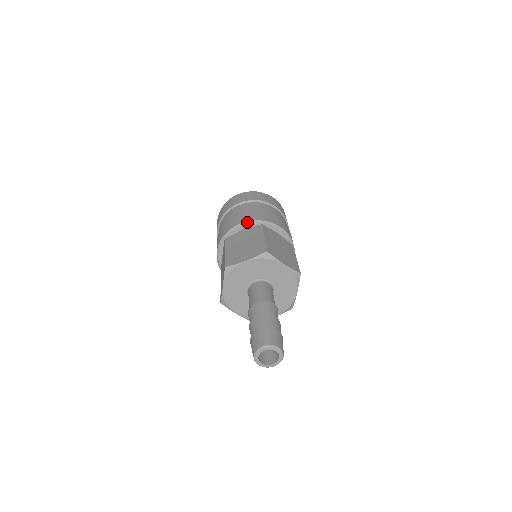
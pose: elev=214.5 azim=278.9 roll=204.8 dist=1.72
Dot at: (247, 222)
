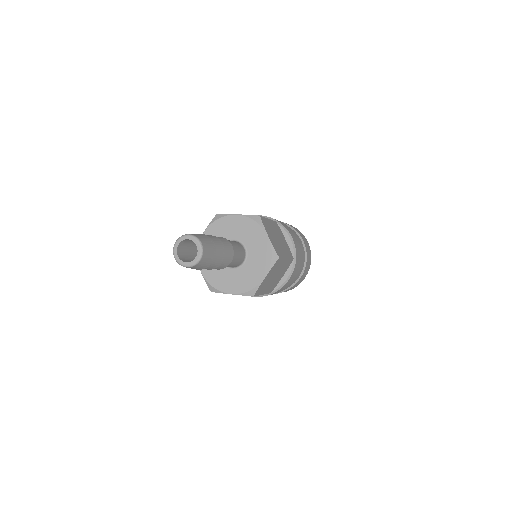
Dot at: occluded
